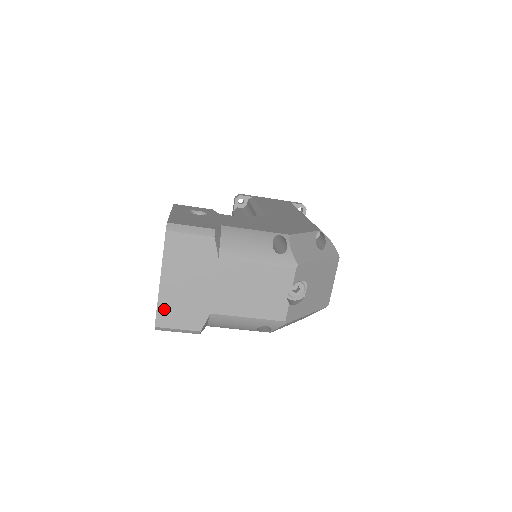
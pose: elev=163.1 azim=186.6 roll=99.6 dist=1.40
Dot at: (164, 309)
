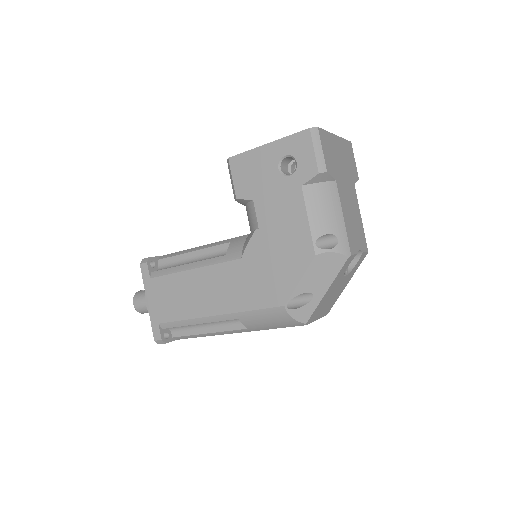
Dot at: (327, 137)
